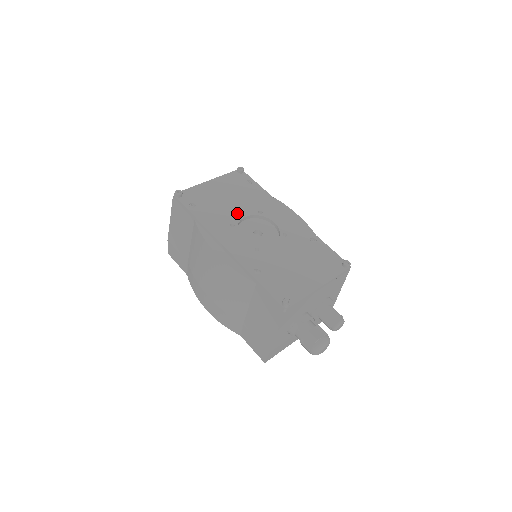
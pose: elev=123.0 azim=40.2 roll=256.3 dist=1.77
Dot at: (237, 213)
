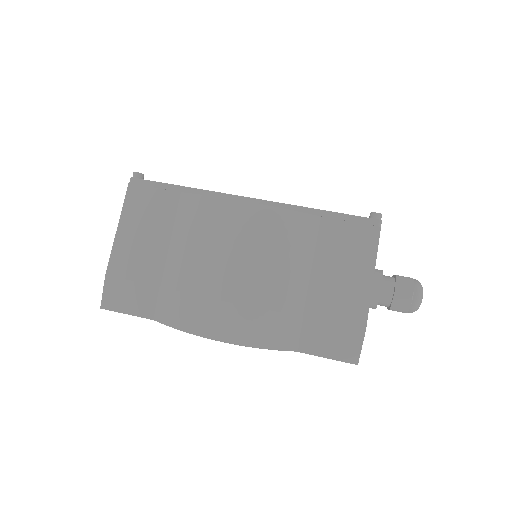
Dot at: occluded
